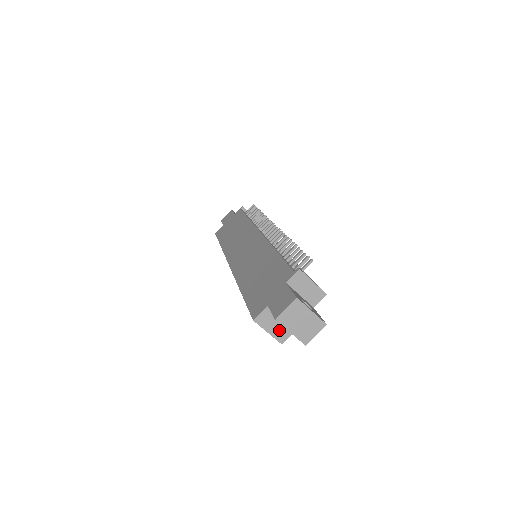
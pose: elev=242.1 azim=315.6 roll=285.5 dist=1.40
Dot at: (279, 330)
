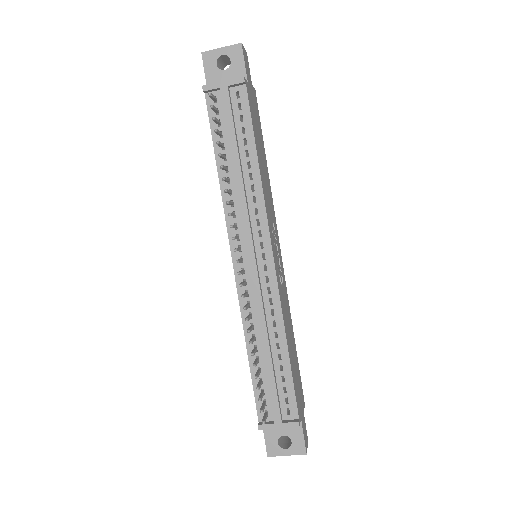
Dot at: occluded
